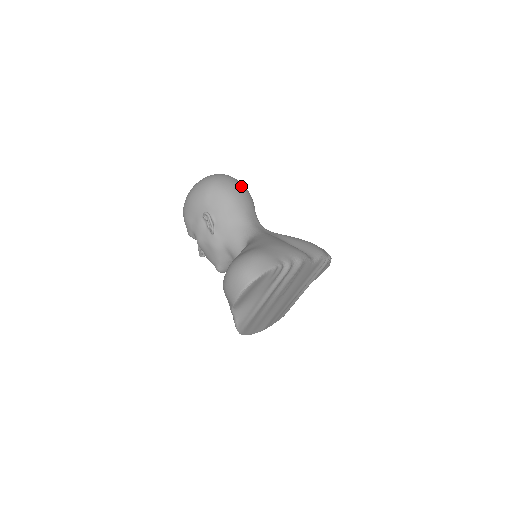
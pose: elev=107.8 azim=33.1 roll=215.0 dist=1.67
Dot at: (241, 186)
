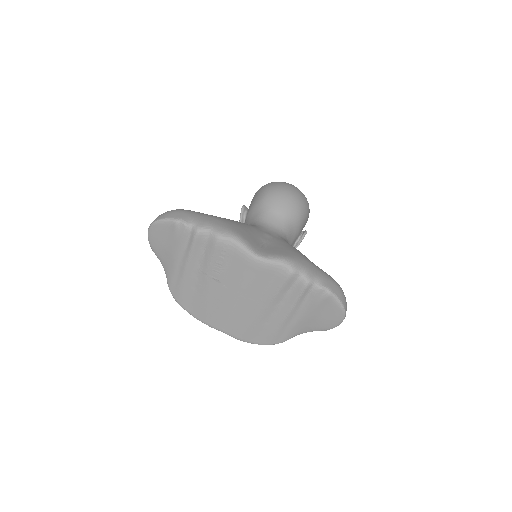
Dot at: (286, 191)
